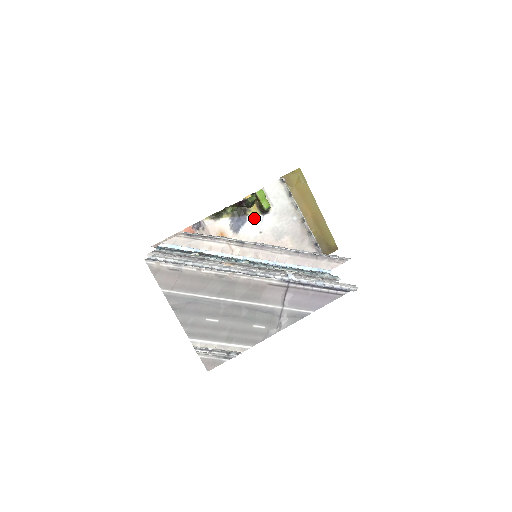
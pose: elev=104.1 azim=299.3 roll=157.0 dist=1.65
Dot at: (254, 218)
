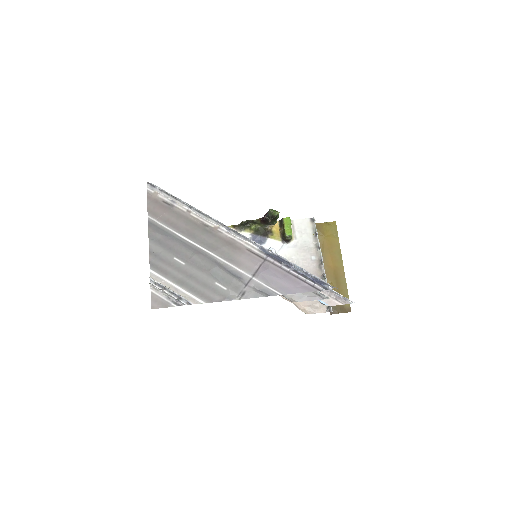
Dot at: (274, 243)
